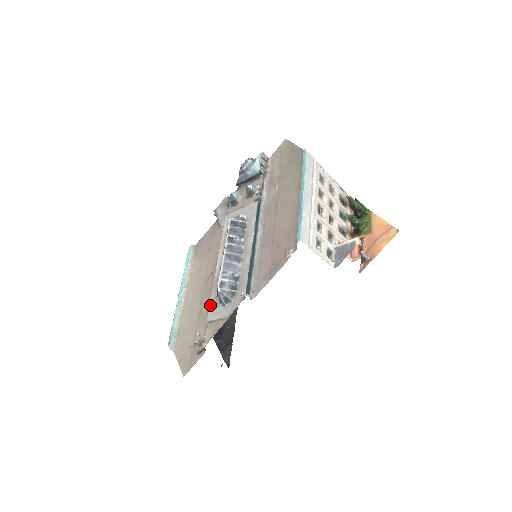
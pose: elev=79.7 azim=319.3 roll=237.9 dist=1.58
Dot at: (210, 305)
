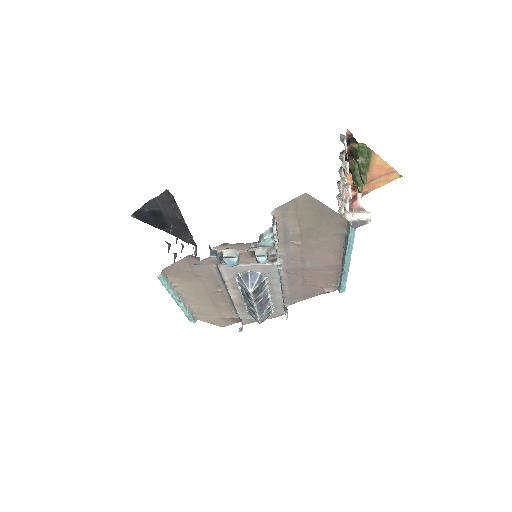
Dot at: (240, 314)
